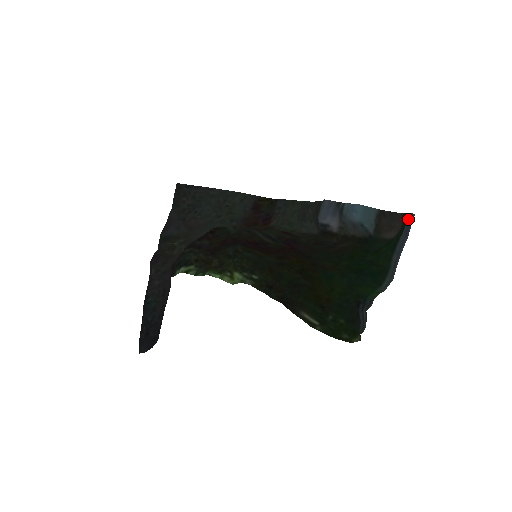
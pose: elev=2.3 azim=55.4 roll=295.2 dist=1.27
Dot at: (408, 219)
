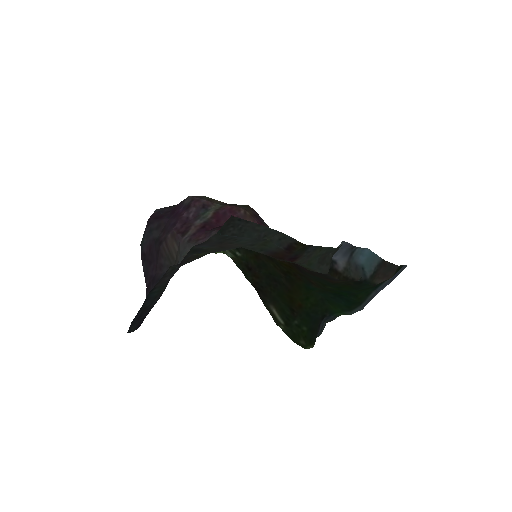
Dot at: occluded
